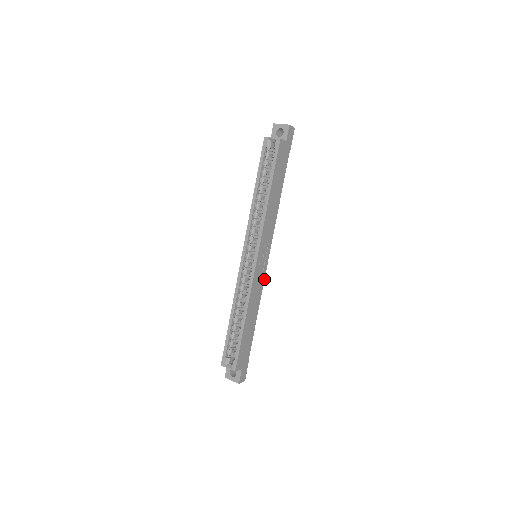
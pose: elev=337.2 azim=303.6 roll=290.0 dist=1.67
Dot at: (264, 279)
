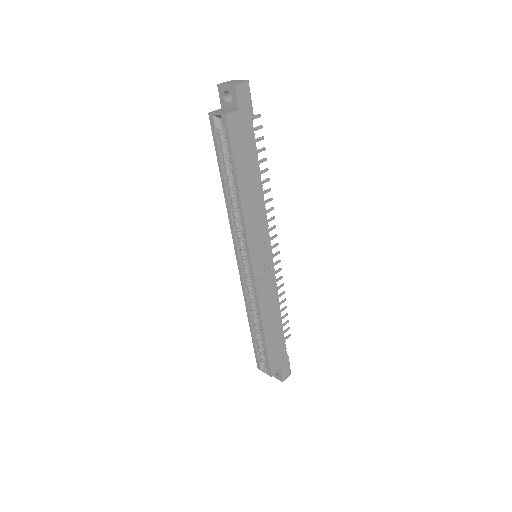
Dot at: (275, 278)
